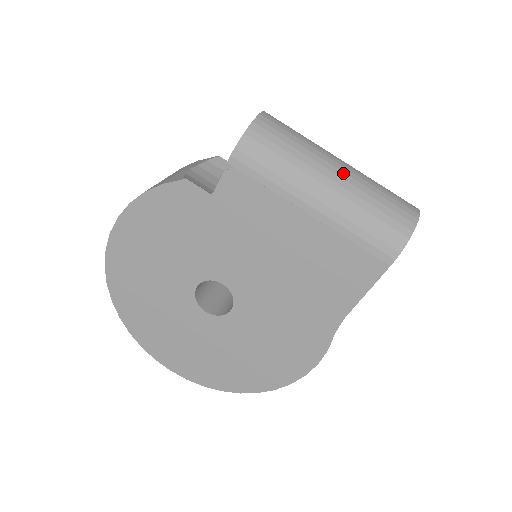
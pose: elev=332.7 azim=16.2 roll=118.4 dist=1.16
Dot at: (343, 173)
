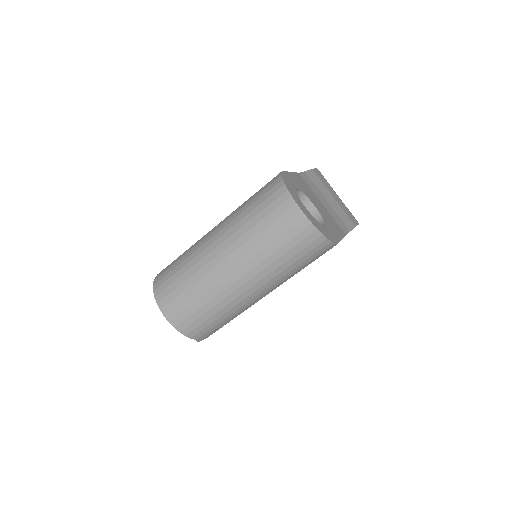
Dot at: (244, 276)
